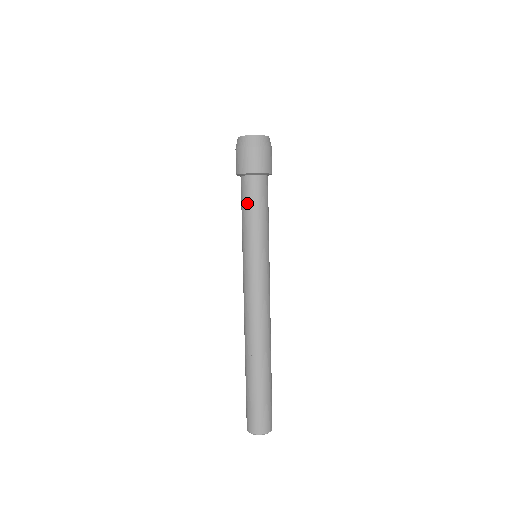
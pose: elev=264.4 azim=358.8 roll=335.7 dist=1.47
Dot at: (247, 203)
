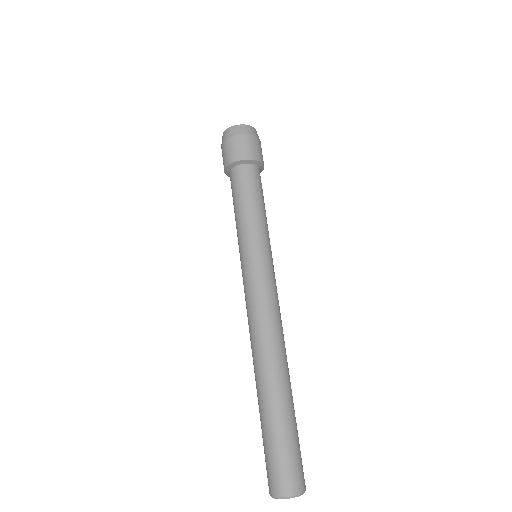
Dot at: (254, 192)
